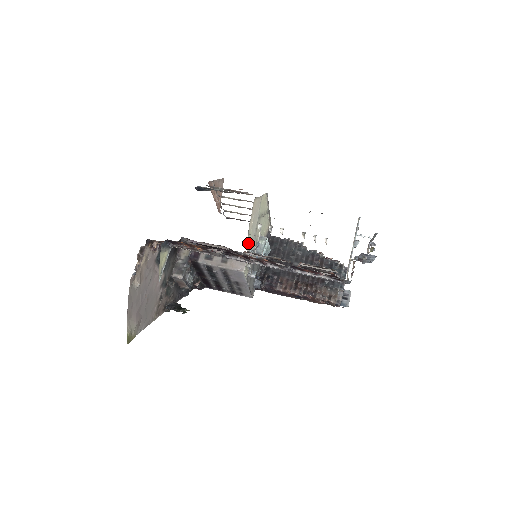
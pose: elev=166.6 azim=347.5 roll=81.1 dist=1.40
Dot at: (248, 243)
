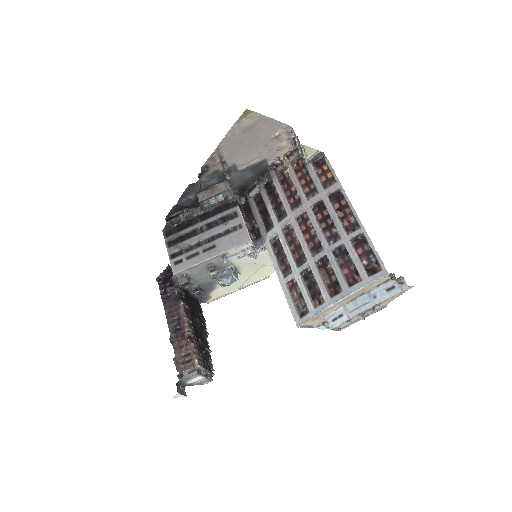
Dot at: occluded
